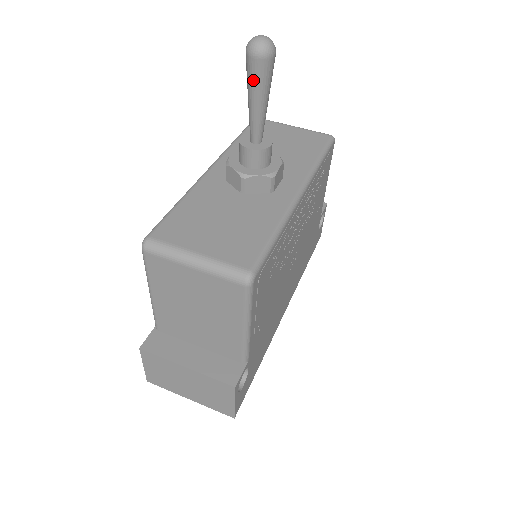
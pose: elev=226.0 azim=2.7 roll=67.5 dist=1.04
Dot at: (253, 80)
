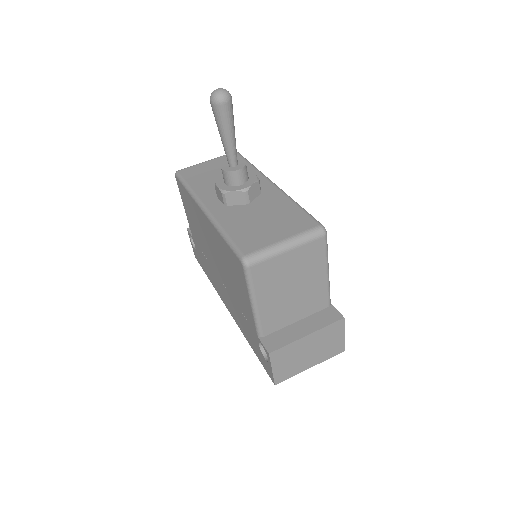
Dot at: (226, 120)
